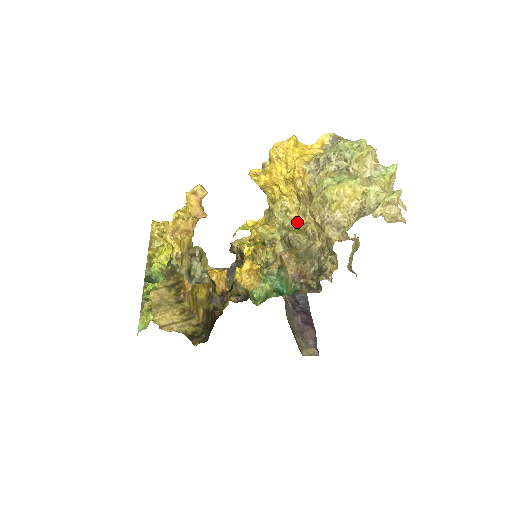
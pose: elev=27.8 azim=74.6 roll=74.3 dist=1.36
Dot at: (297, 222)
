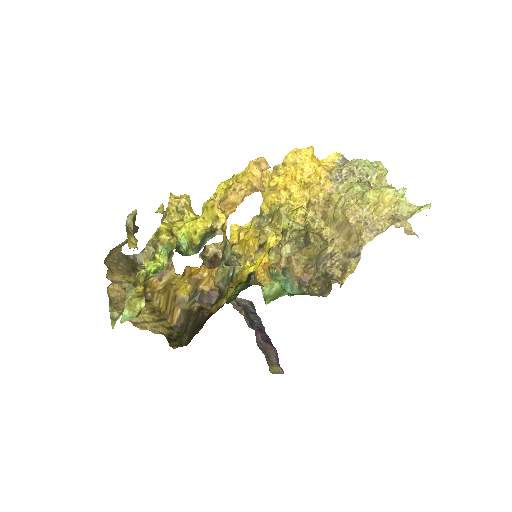
Dot at: (309, 226)
